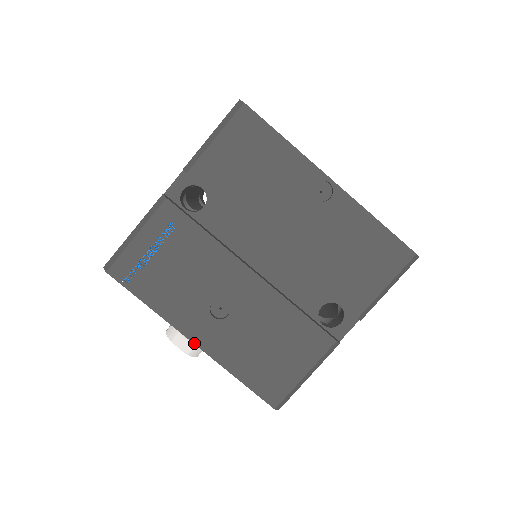
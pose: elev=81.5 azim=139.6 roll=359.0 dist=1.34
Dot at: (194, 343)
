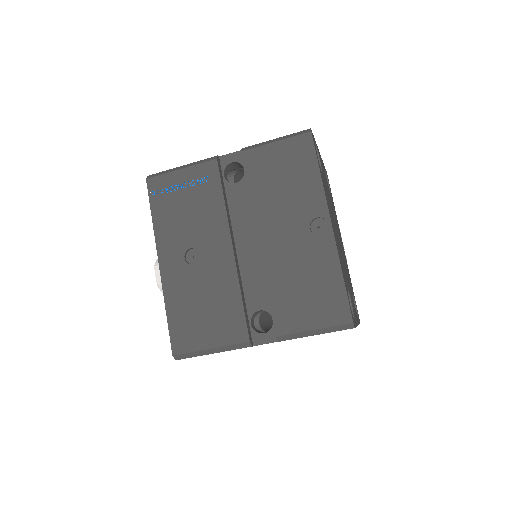
Dot at: (160, 266)
